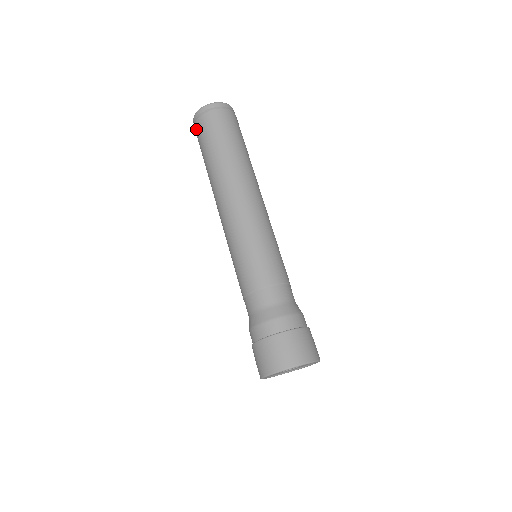
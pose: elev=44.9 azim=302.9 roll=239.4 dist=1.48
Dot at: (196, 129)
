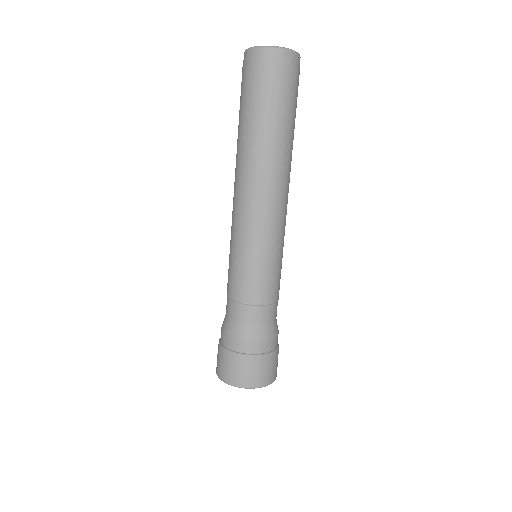
Dot at: (252, 68)
